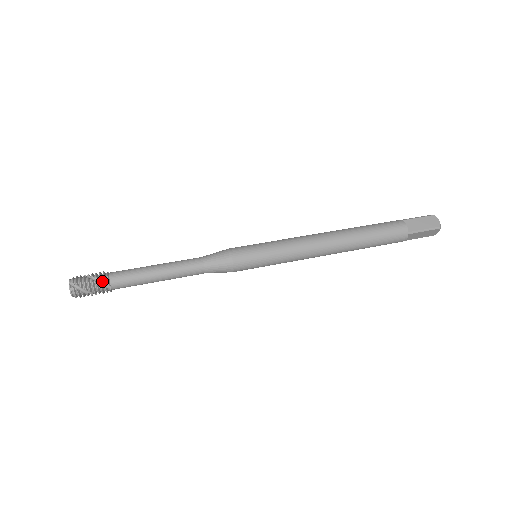
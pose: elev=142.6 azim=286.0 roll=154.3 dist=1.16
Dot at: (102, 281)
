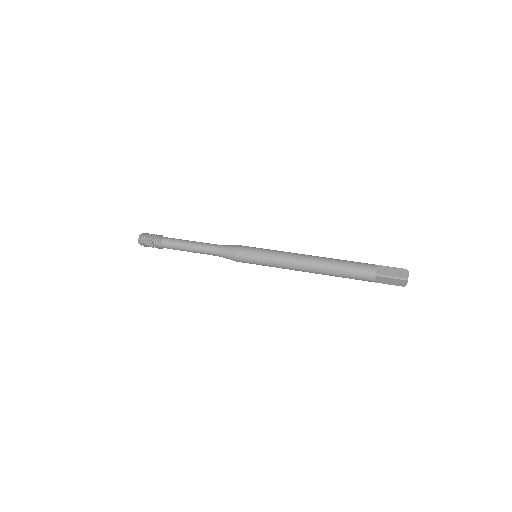
Dot at: (157, 239)
